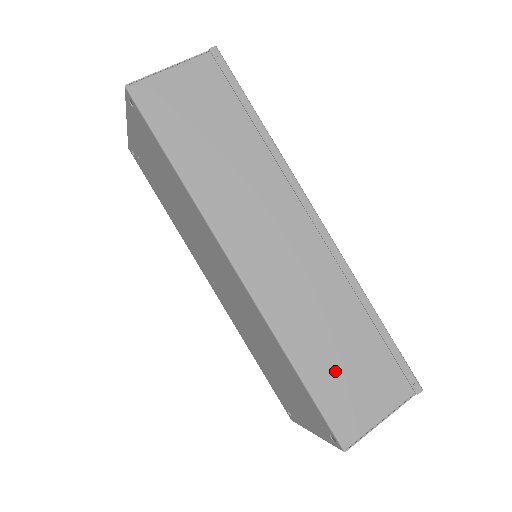
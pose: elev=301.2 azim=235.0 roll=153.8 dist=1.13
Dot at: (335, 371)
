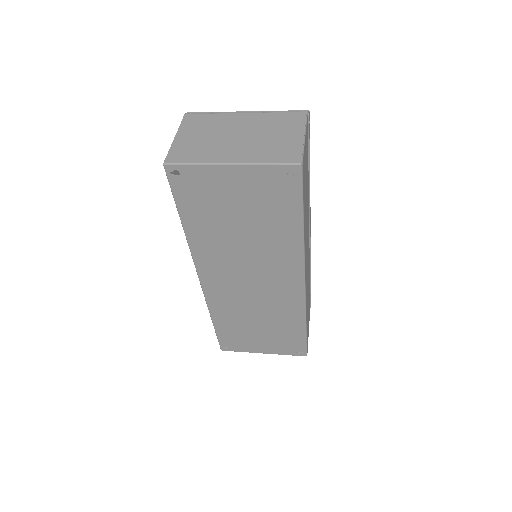
Dot at: occluded
